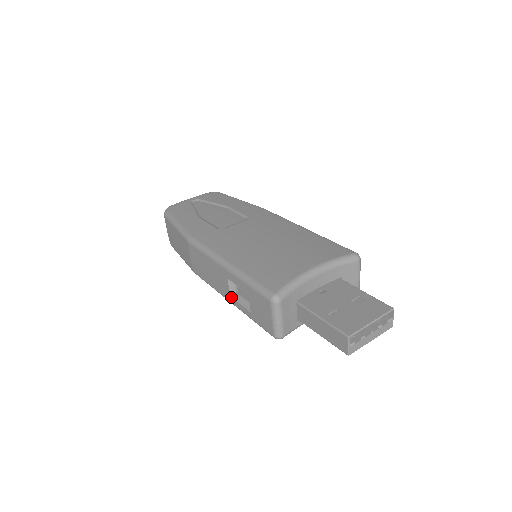
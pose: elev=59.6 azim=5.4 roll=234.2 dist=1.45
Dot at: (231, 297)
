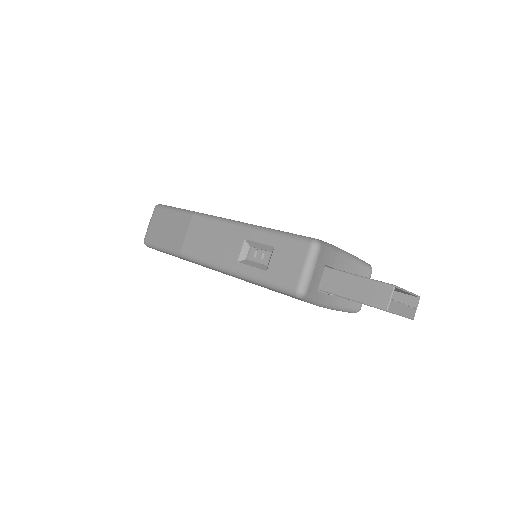
Dot at: (239, 262)
